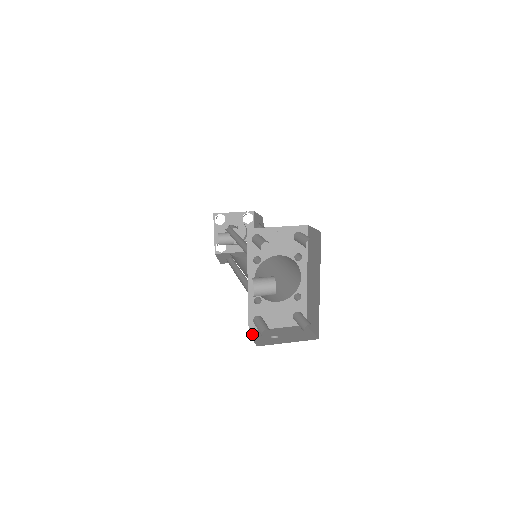
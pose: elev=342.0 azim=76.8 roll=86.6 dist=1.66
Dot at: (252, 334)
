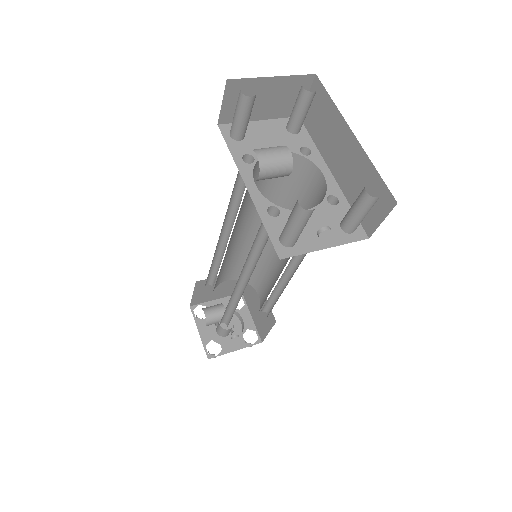
Dot at: occluded
